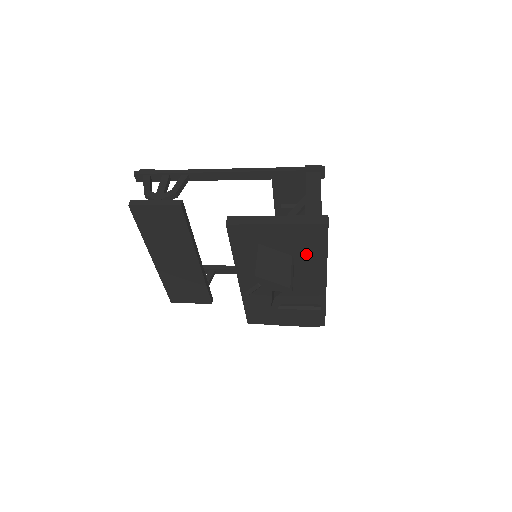
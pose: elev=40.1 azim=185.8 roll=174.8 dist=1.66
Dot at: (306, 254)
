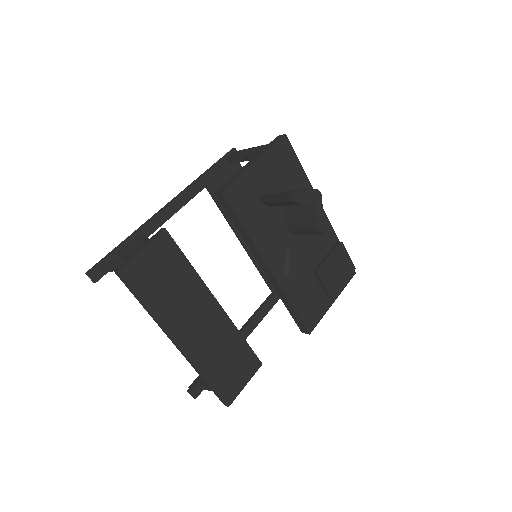
Dot at: (293, 184)
